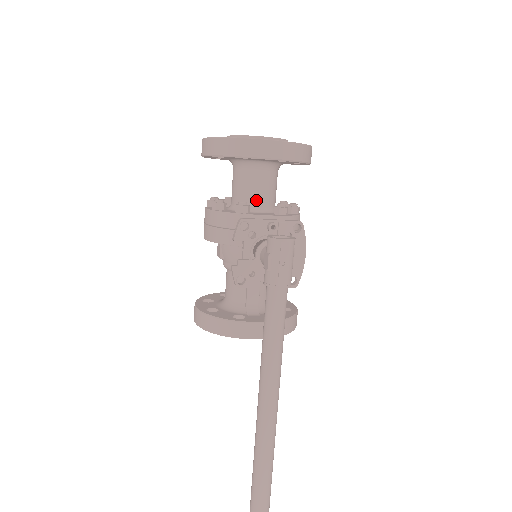
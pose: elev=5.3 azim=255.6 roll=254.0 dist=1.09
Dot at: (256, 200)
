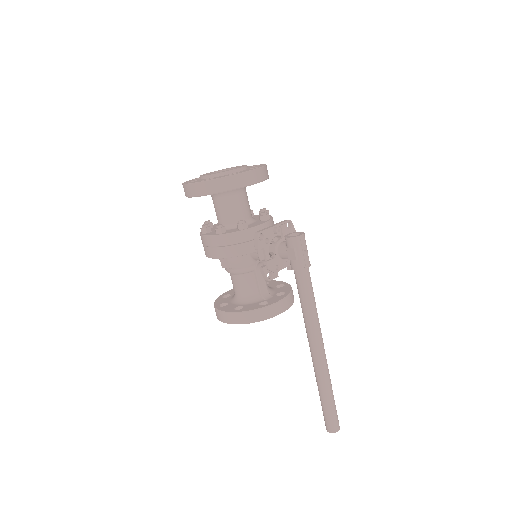
Dot at: (243, 216)
